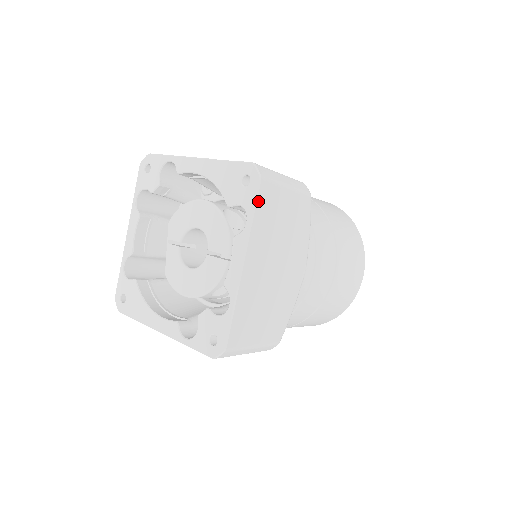
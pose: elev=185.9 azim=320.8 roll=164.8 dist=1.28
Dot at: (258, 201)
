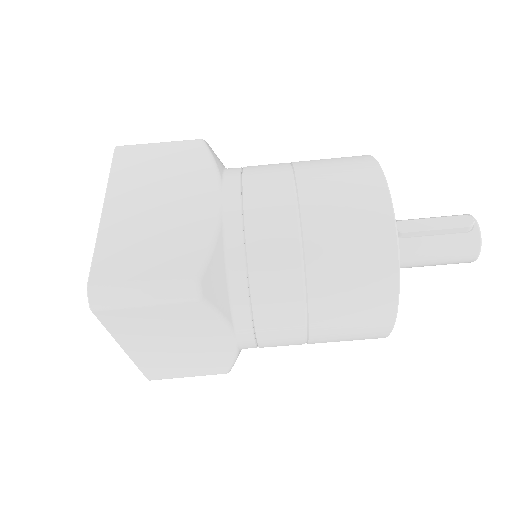
Dot at: (115, 162)
